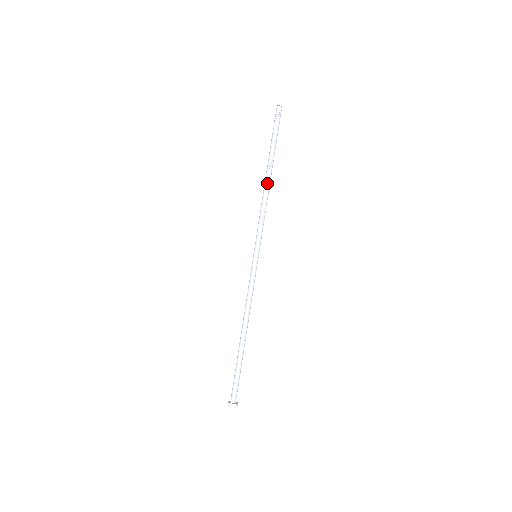
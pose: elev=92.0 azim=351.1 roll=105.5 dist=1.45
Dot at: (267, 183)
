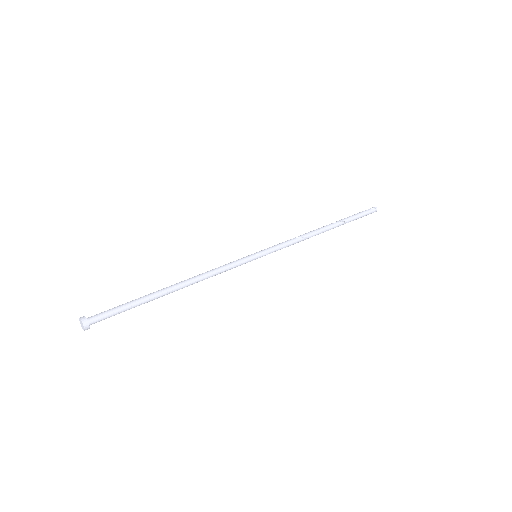
Dot at: (317, 229)
